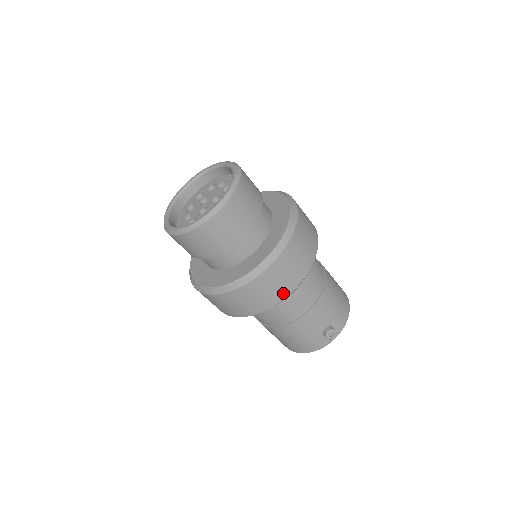
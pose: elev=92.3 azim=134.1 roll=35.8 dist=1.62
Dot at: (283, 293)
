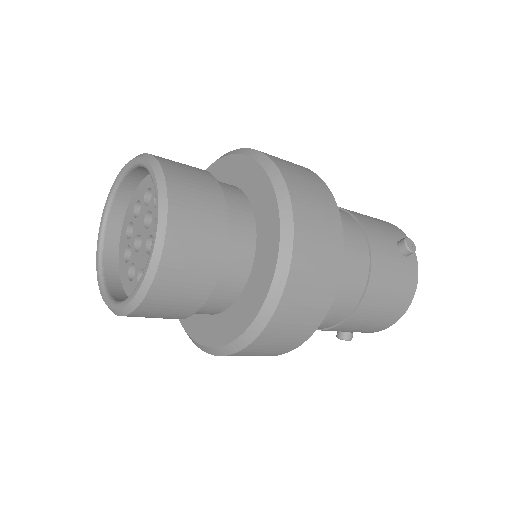
Dot at: (334, 222)
